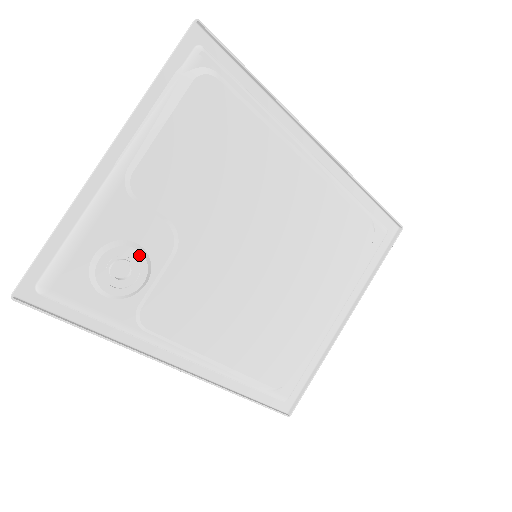
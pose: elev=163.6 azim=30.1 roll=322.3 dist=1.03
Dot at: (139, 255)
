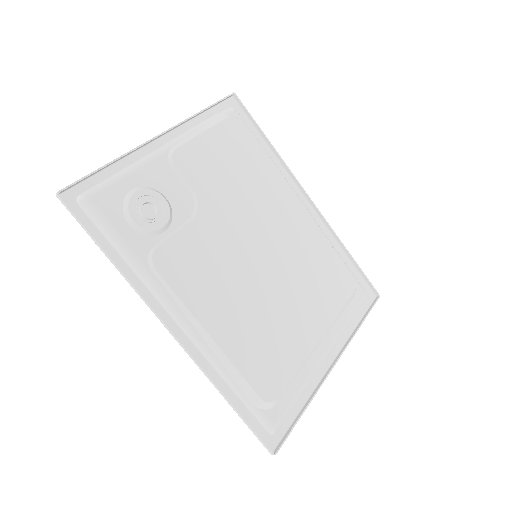
Dot at: (166, 204)
